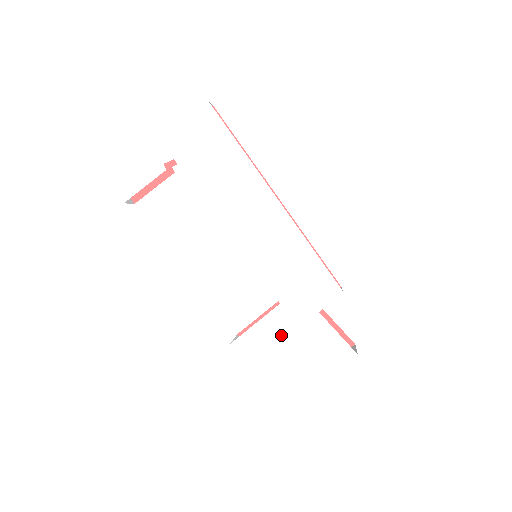
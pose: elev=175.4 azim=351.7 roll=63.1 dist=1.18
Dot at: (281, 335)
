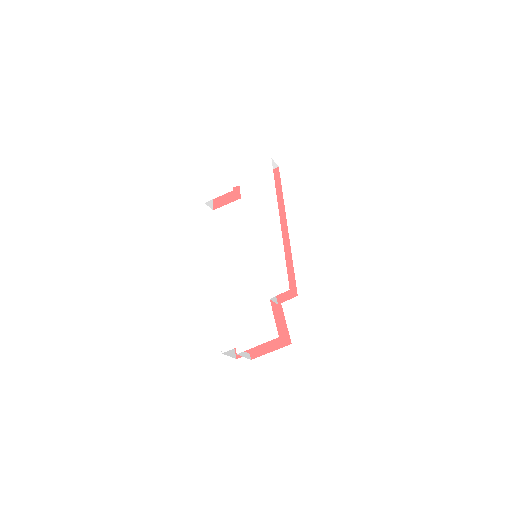
Dot at: (242, 306)
